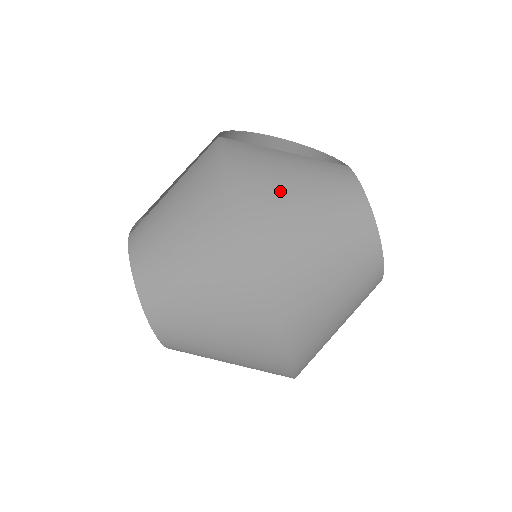
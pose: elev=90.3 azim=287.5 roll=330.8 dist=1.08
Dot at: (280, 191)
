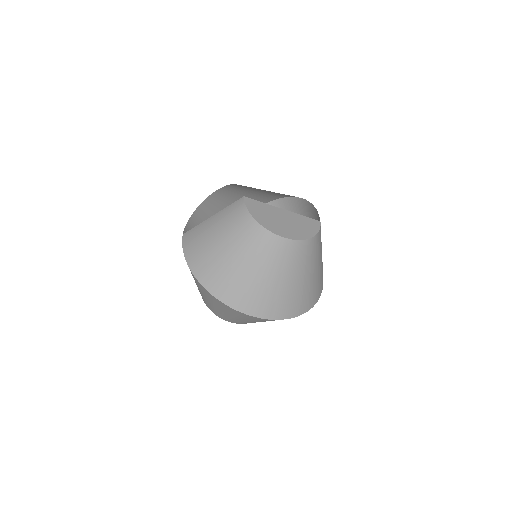
Dot at: (210, 256)
